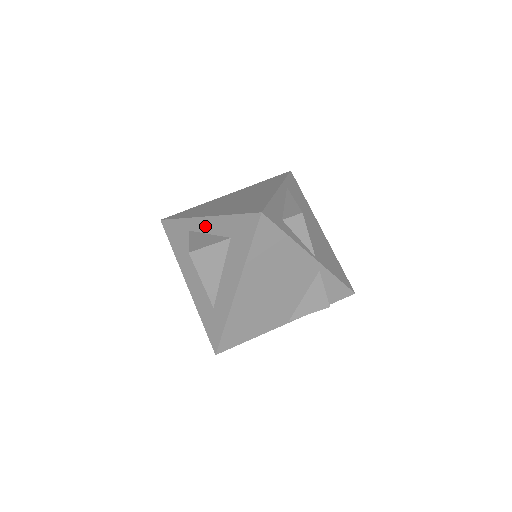
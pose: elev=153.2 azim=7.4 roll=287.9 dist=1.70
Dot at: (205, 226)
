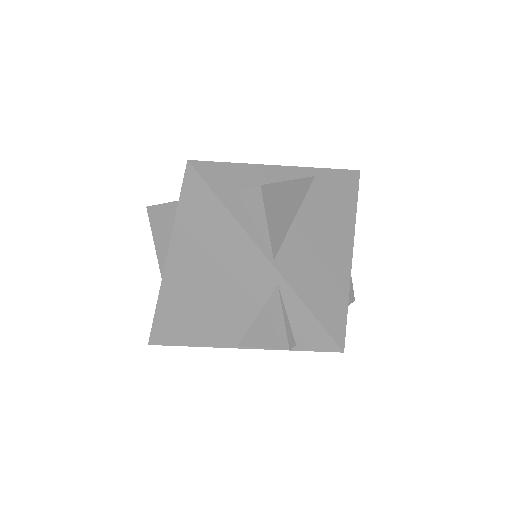
Dot at: occluded
